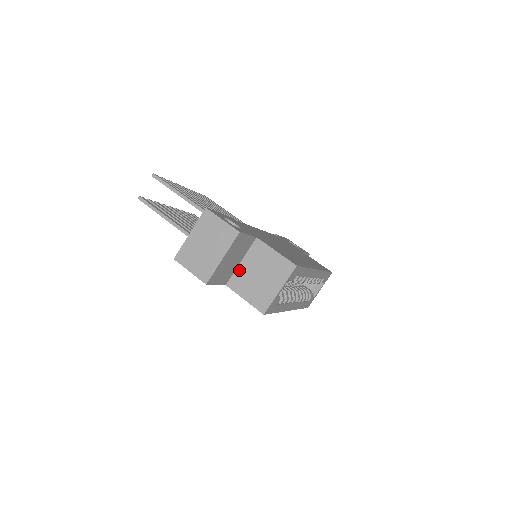
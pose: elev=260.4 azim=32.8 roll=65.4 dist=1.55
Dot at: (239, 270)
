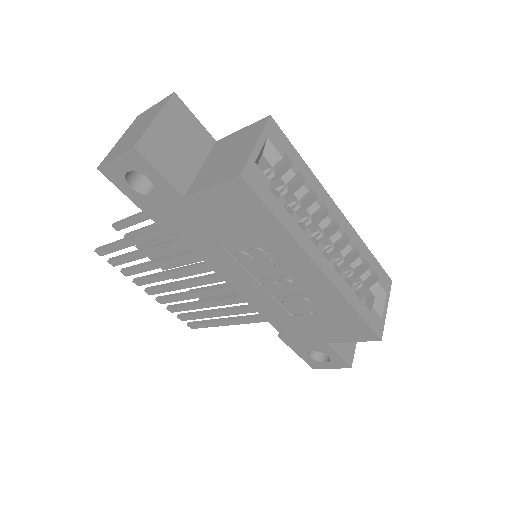
Dot at: (199, 175)
